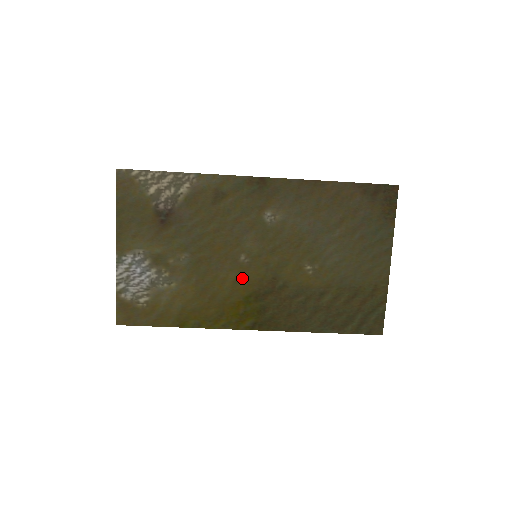
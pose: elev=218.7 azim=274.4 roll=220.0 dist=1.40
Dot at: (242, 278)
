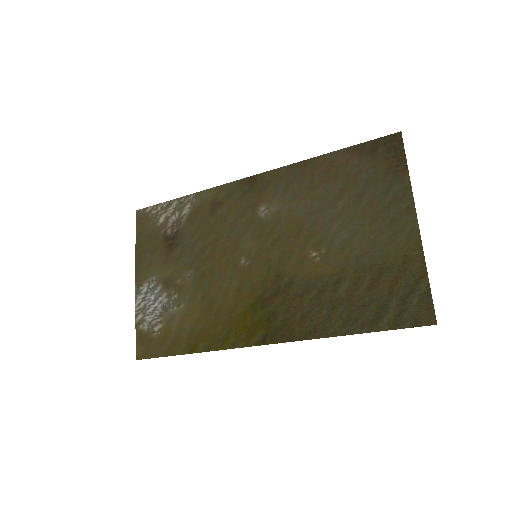
Dot at: (245, 284)
